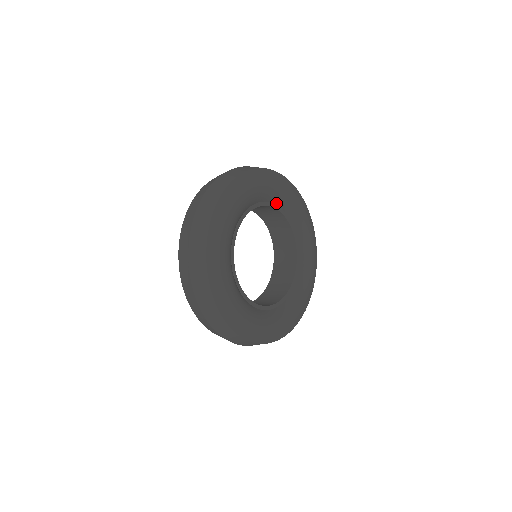
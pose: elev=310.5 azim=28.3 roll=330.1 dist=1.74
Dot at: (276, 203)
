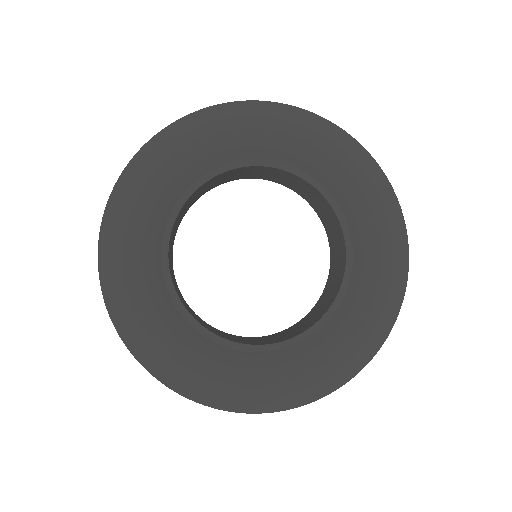
Dot at: (255, 156)
